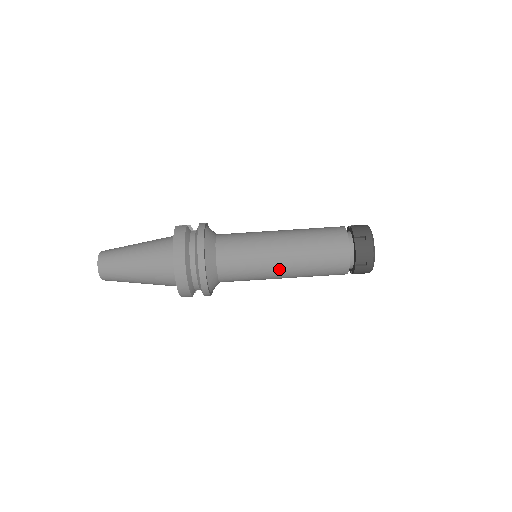
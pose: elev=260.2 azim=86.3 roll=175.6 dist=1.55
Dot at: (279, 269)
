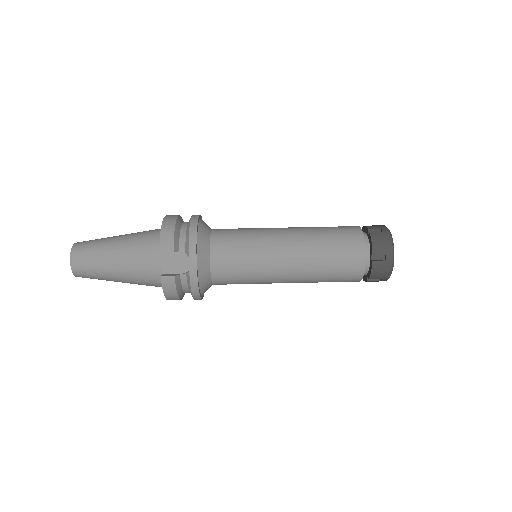
Dot at: (281, 233)
